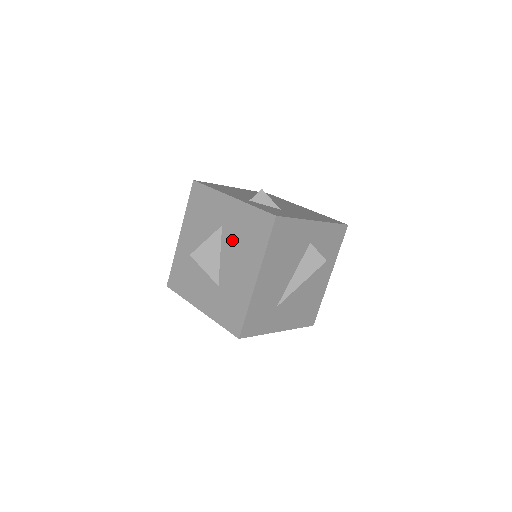
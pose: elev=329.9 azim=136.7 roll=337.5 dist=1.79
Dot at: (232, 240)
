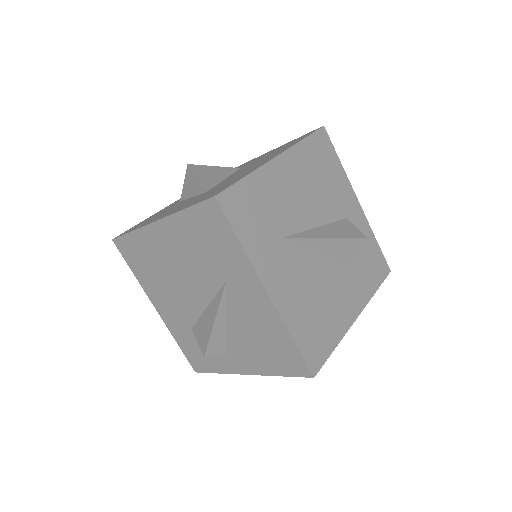
Dot at: (251, 164)
